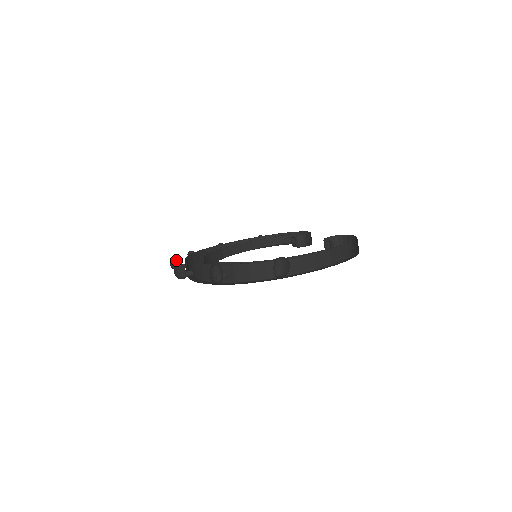
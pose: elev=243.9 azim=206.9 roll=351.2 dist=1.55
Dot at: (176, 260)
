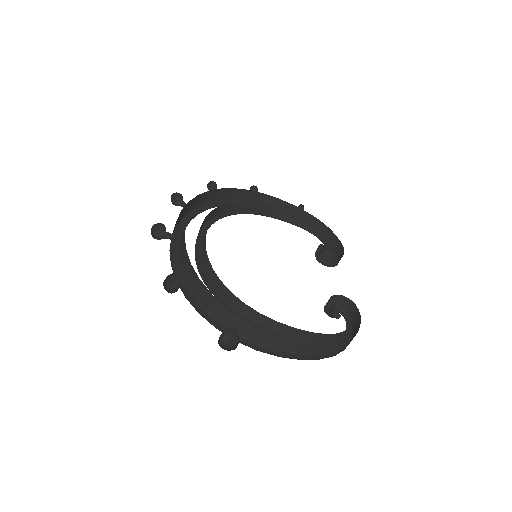
Dot at: (181, 195)
